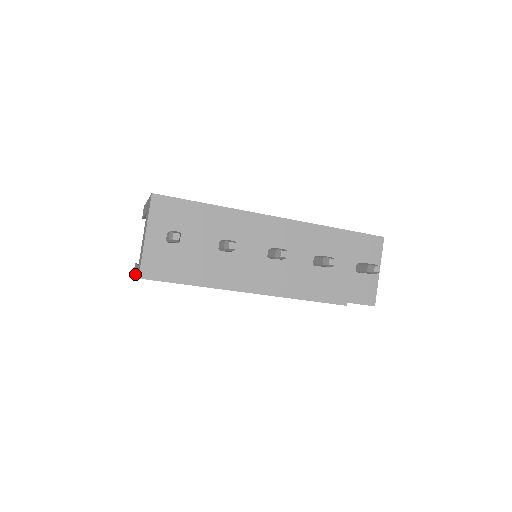
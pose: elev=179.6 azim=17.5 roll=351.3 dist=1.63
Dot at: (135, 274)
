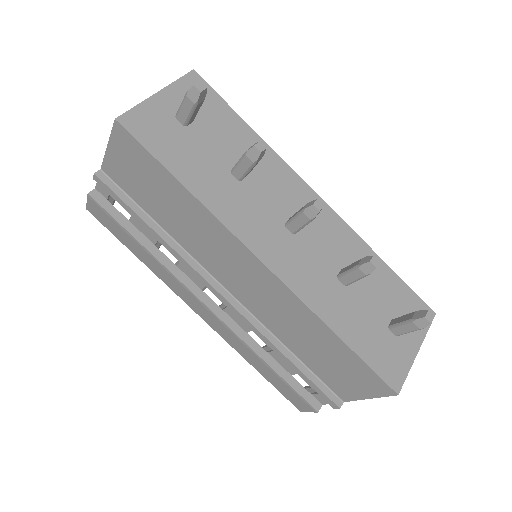
Dot at: (92, 191)
